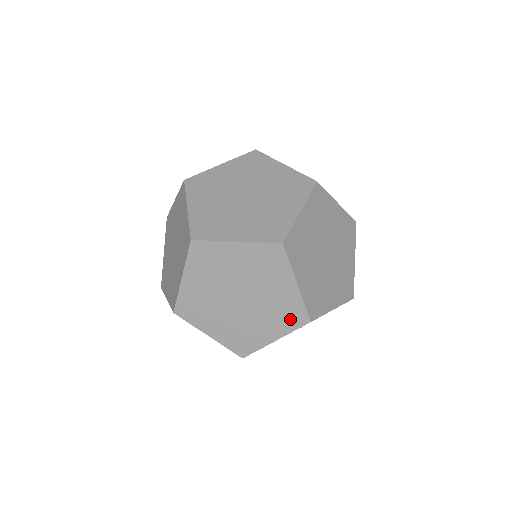
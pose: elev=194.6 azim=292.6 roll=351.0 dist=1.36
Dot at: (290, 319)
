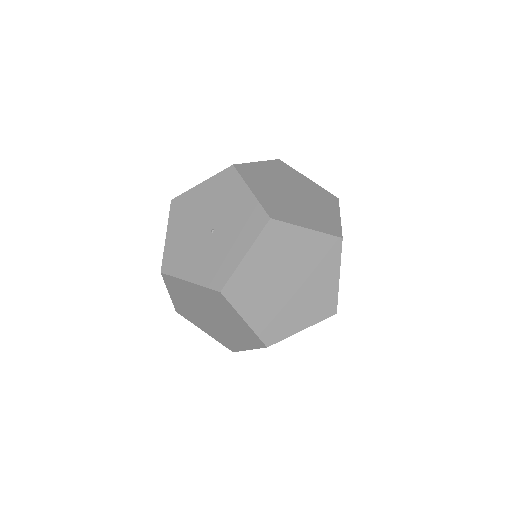
Dot at: (251, 341)
